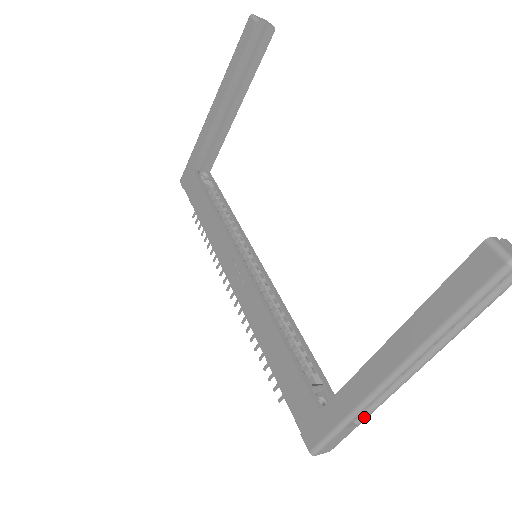
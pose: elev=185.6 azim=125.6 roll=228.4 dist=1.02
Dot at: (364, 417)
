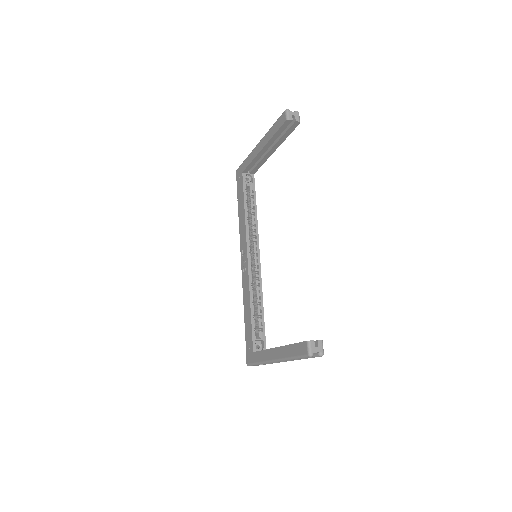
Dot at: (269, 363)
